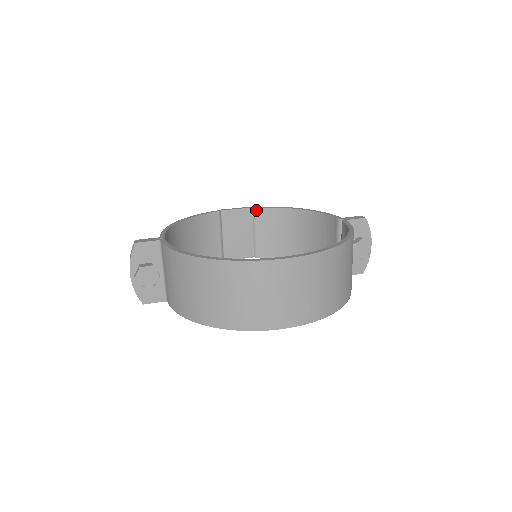
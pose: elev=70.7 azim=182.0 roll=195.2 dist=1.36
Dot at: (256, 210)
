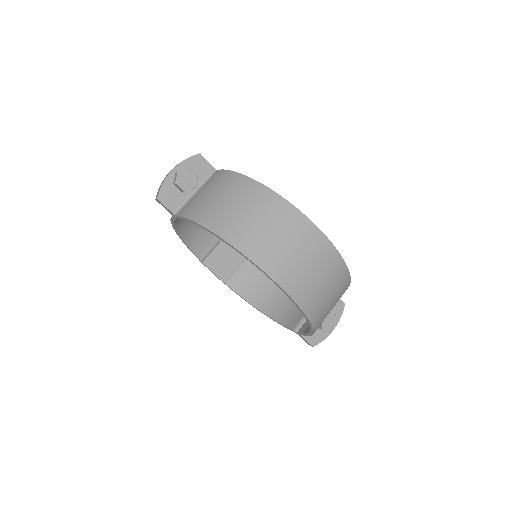
Dot at: occluded
